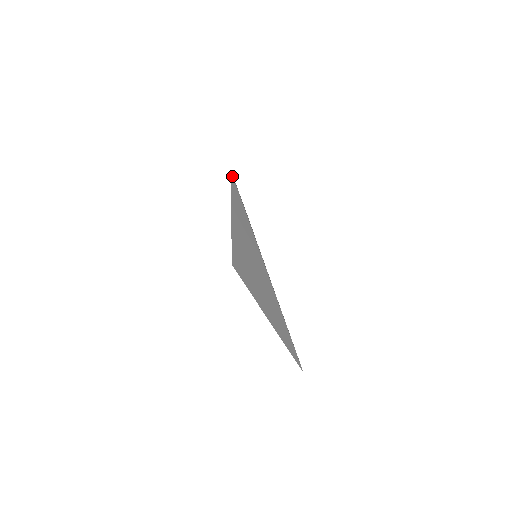
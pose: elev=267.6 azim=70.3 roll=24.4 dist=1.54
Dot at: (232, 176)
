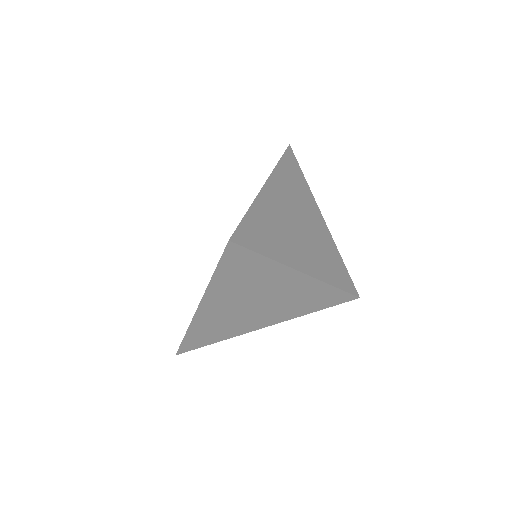
Dot at: (352, 298)
